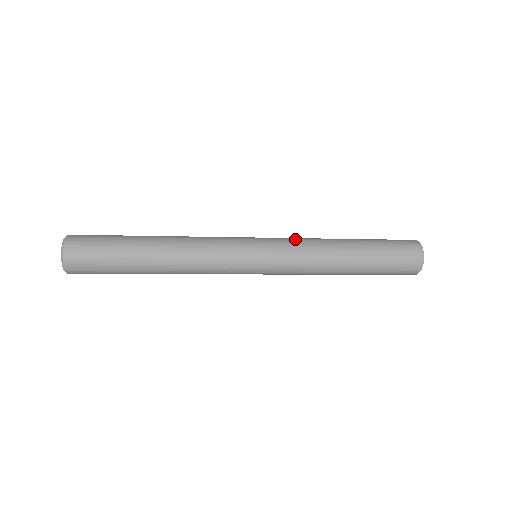
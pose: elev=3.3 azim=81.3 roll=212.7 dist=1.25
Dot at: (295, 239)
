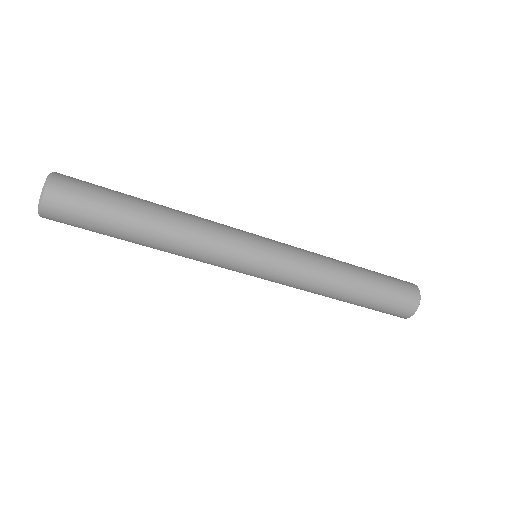
Dot at: (303, 253)
